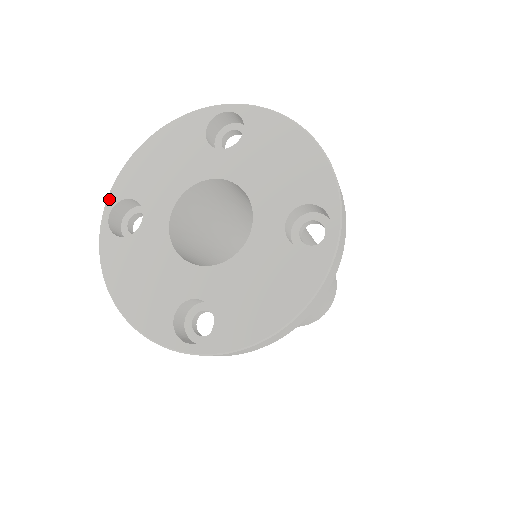
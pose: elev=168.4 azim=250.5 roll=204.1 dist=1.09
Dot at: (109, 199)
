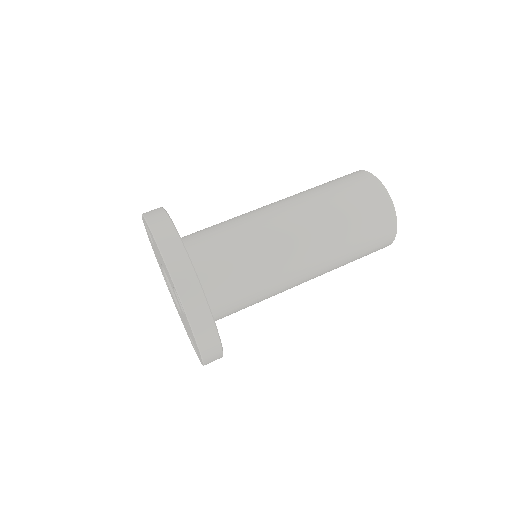
Dot at: occluded
